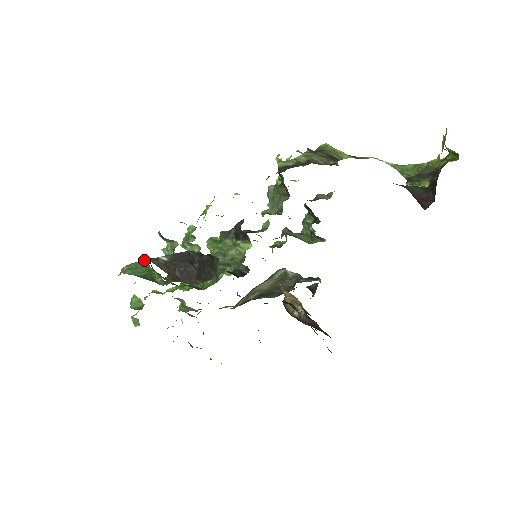
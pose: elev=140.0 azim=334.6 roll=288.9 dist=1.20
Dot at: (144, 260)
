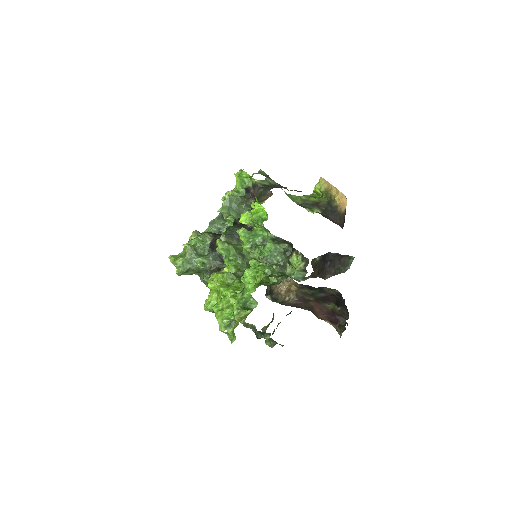
Dot at: (254, 261)
